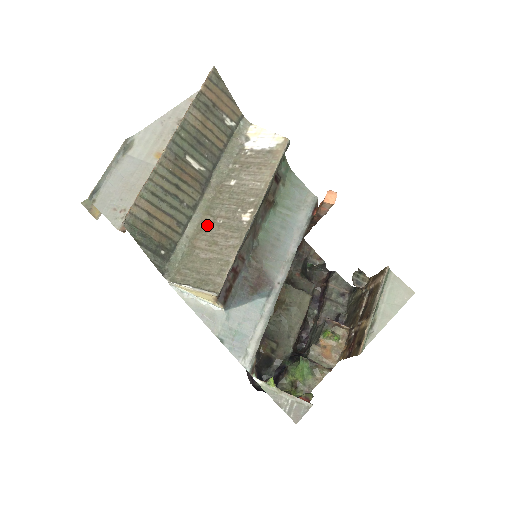
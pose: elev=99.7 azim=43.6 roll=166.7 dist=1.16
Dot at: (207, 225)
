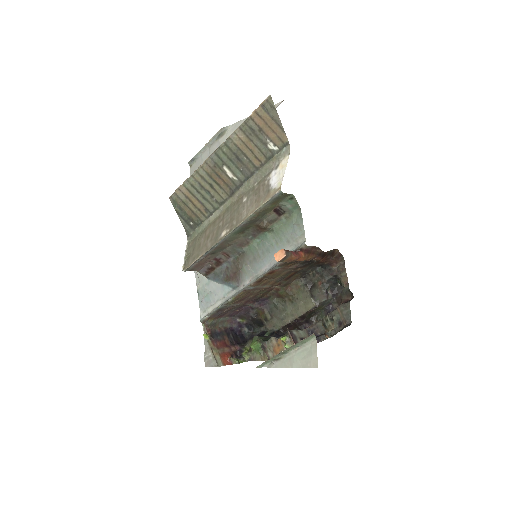
Dot at: (218, 221)
